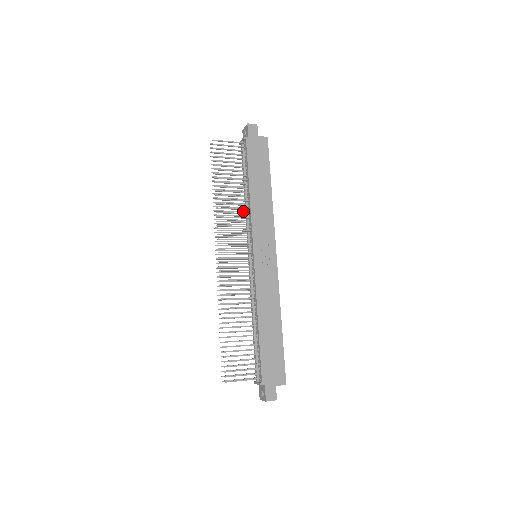
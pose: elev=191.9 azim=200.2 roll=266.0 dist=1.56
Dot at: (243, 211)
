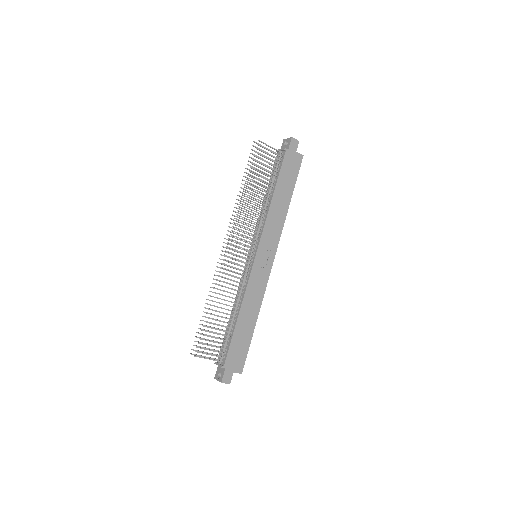
Dot at: occluded
